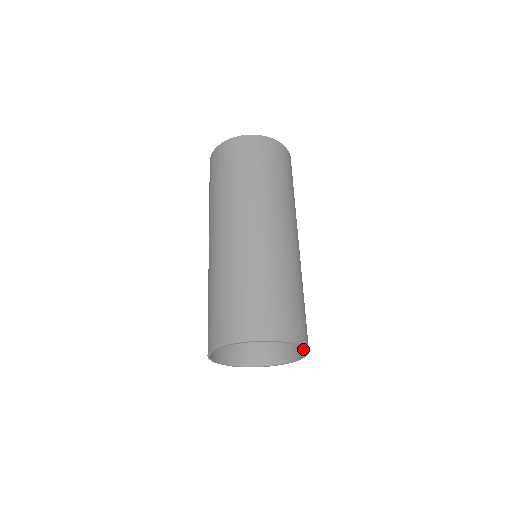
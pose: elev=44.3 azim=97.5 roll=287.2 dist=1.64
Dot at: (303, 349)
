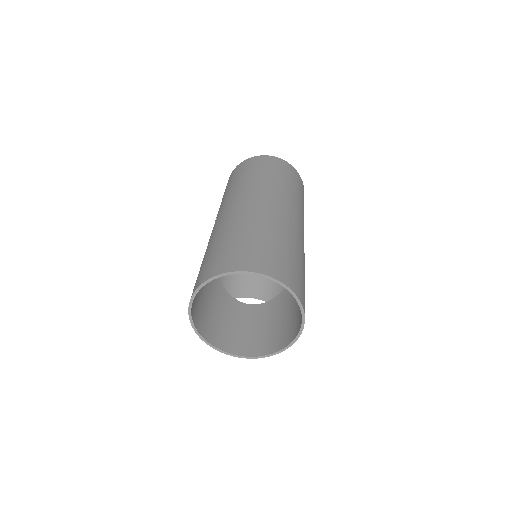
Dot at: (295, 332)
